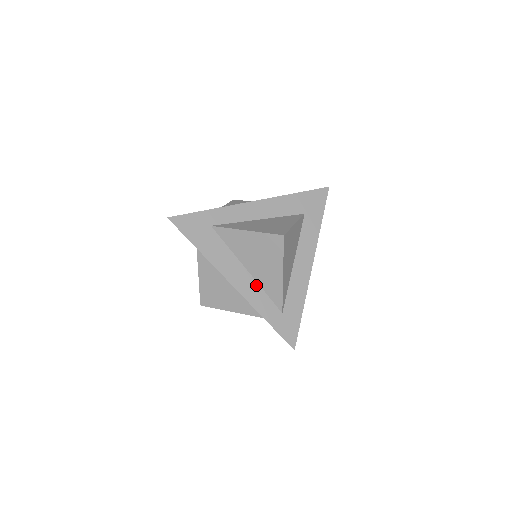
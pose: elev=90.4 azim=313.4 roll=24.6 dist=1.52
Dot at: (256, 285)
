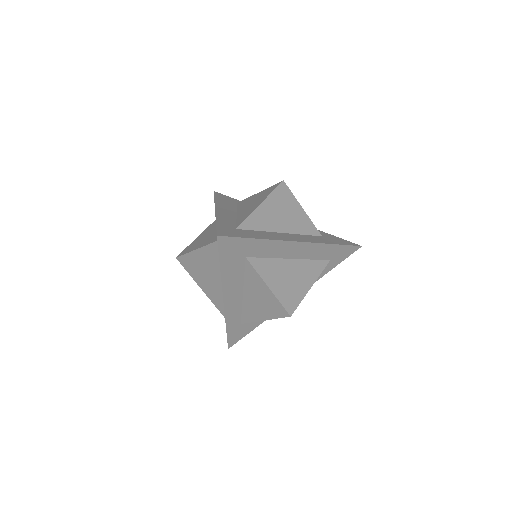
Dot at: (234, 218)
